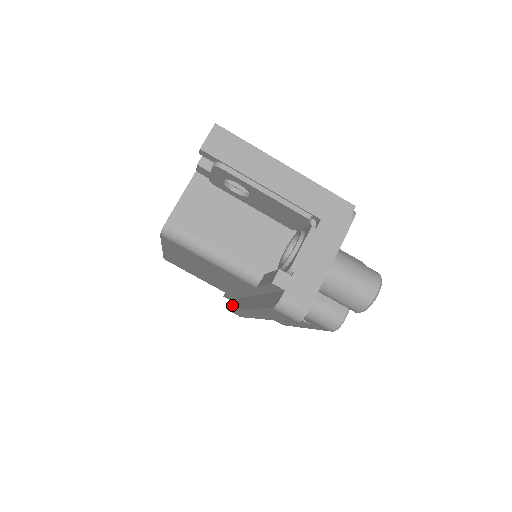
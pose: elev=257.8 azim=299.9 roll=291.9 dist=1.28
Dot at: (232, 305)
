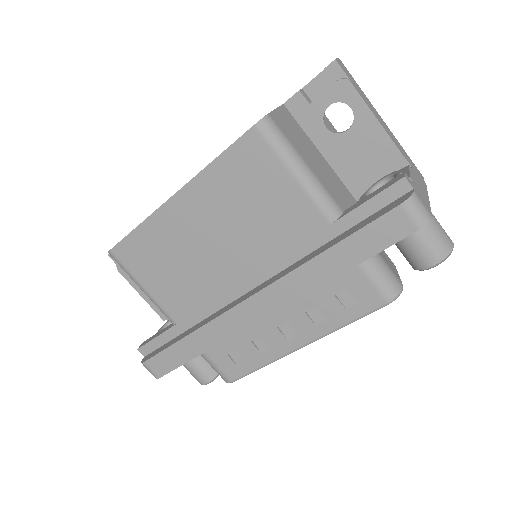
Dot at: (176, 339)
